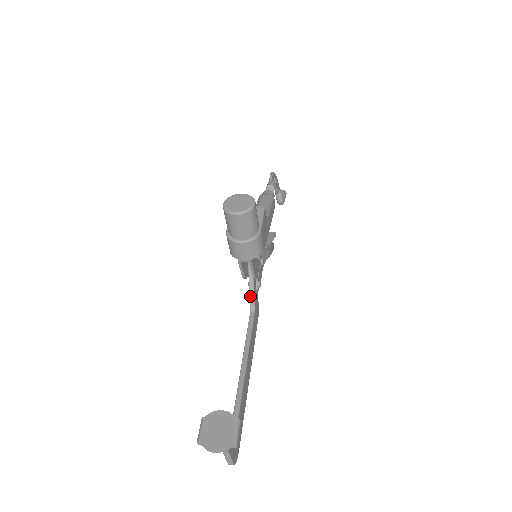
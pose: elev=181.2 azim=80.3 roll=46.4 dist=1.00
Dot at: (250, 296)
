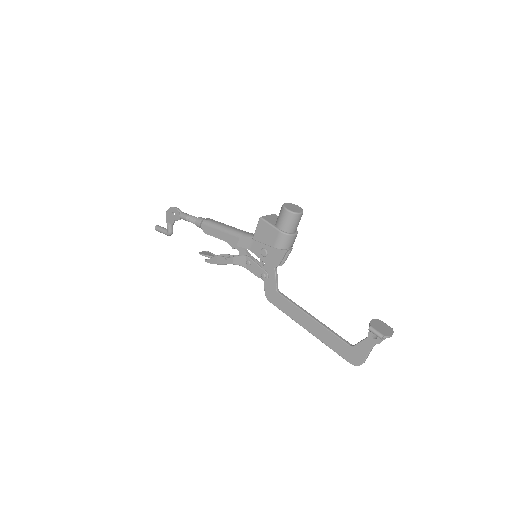
Dot at: (276, 280)
